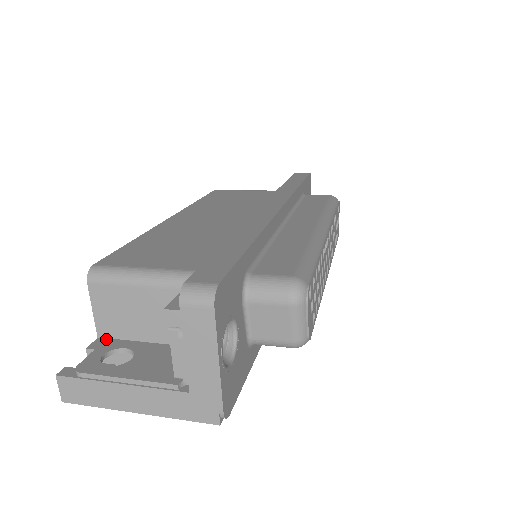
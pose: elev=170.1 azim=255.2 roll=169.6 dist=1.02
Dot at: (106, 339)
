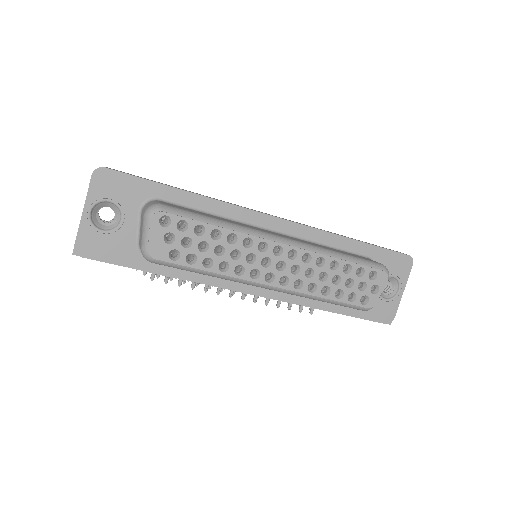
Dot at: occluded
